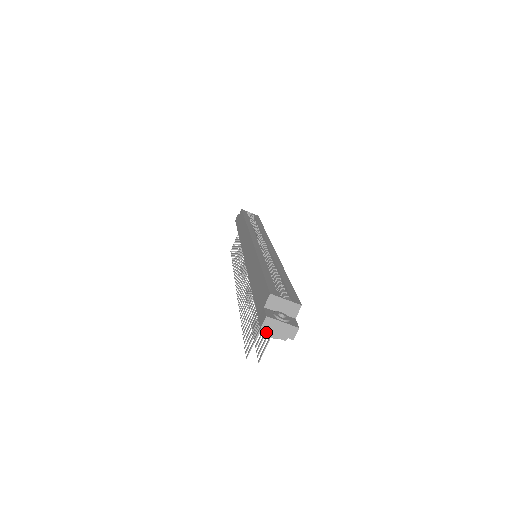
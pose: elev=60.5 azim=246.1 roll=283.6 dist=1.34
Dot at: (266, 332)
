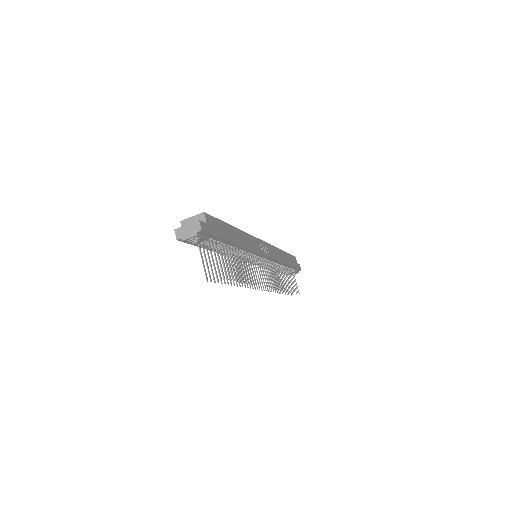
Dot at: (181, 239)
